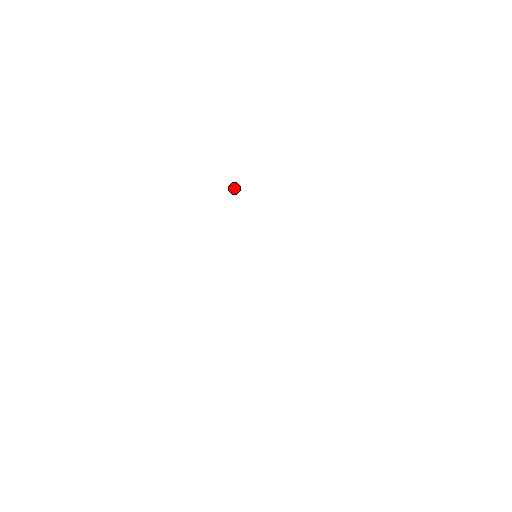
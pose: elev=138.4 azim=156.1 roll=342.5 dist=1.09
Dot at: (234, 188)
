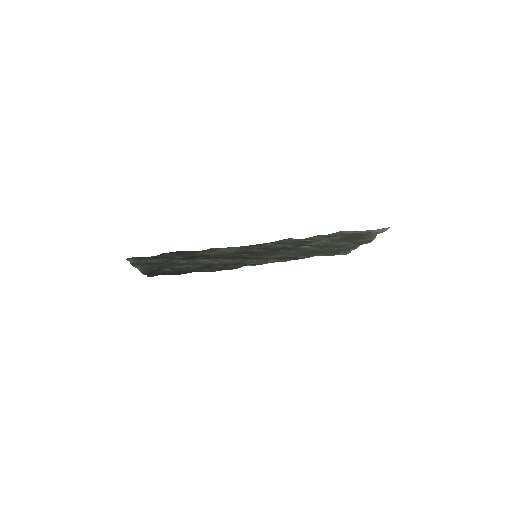
Dot at: occluded
